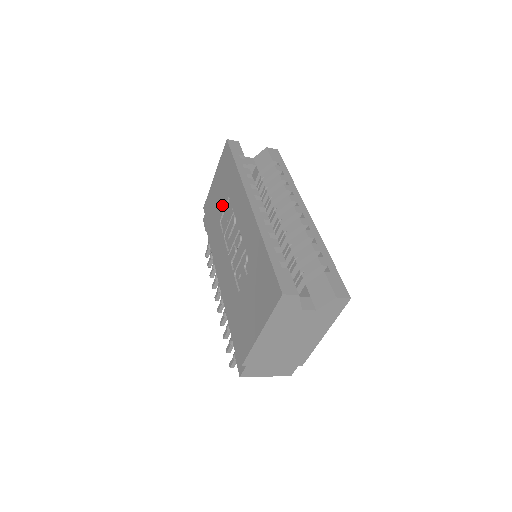
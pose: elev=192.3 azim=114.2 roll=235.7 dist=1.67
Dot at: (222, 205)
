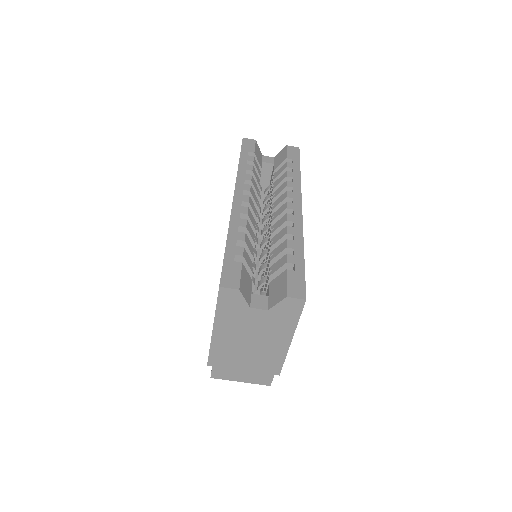
Dot at: occluded
